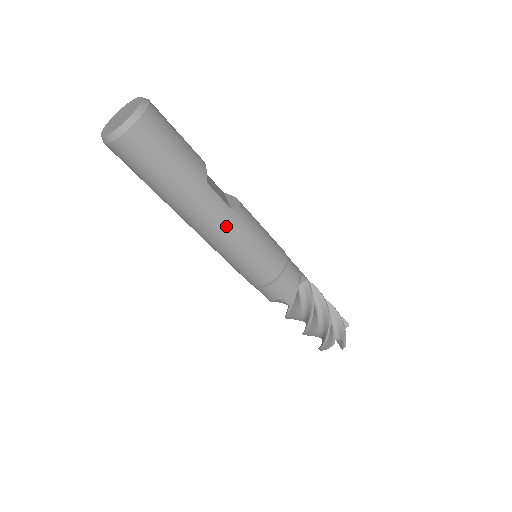
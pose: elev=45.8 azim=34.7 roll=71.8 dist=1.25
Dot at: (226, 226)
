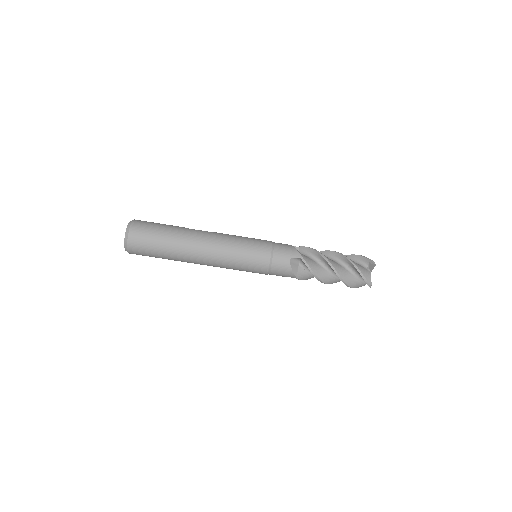
Dot at: (214, 238)
